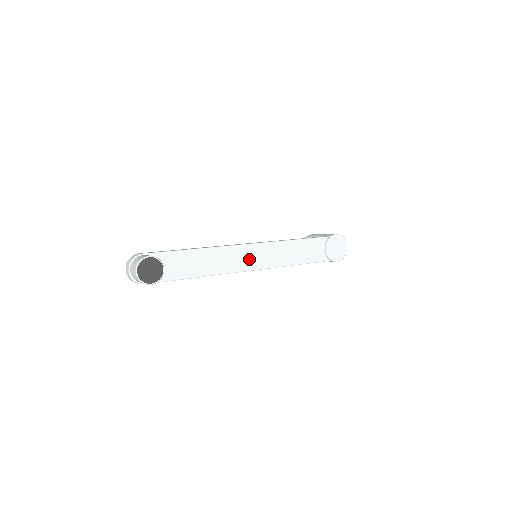
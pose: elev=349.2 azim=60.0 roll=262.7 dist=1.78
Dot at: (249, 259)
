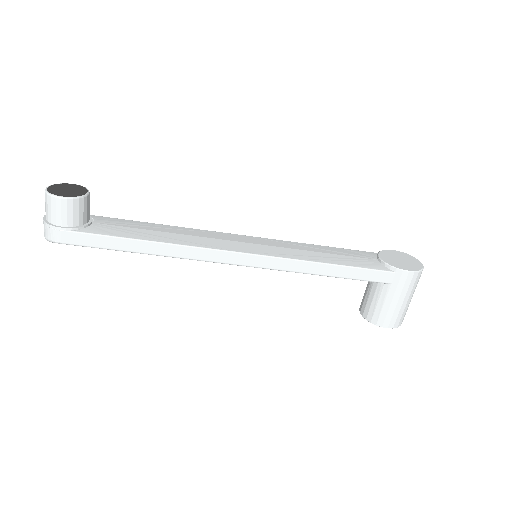
Dot at: (239, 243)
